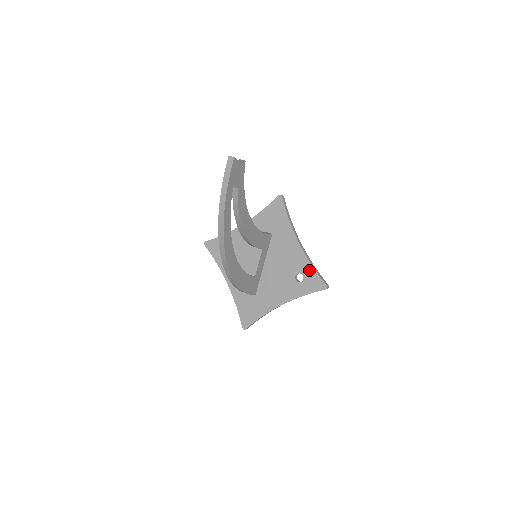
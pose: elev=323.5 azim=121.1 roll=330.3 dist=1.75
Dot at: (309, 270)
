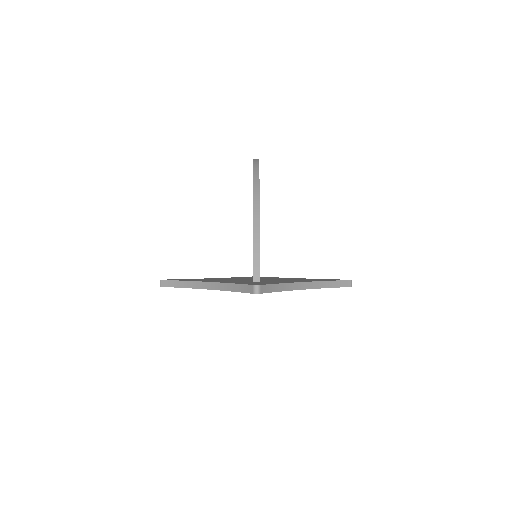
Dot at: (320, 279)
